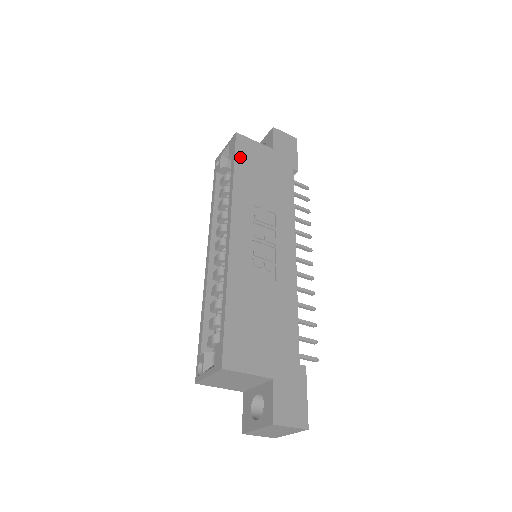
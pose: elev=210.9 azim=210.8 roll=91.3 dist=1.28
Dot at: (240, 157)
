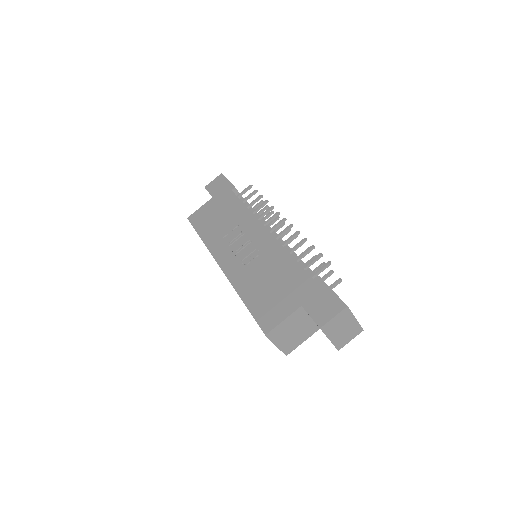
Dot at: (198, 226)
